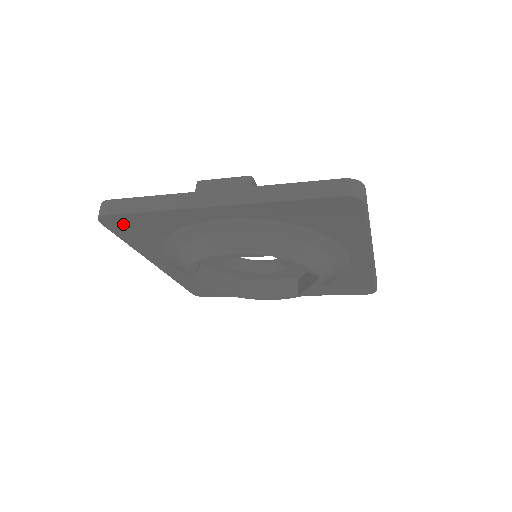
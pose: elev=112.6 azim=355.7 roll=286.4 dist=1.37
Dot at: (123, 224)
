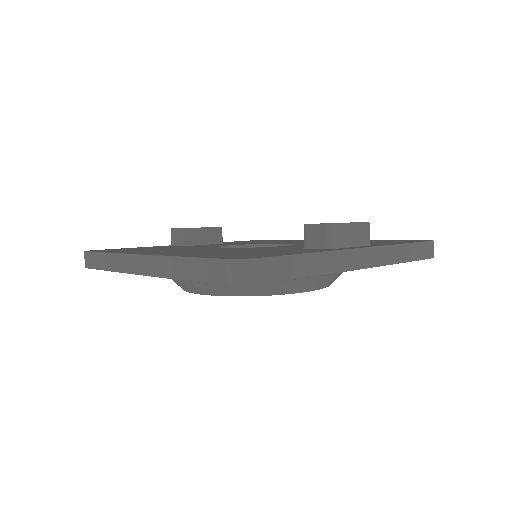
Dot at: occluded
